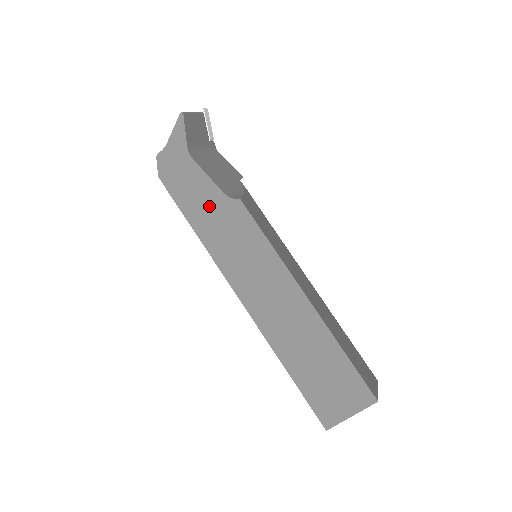
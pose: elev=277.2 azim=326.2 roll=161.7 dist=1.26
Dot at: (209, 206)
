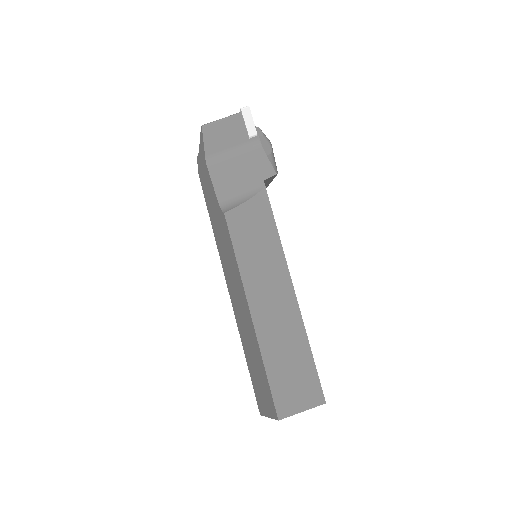
Dot at: (215, 210)
